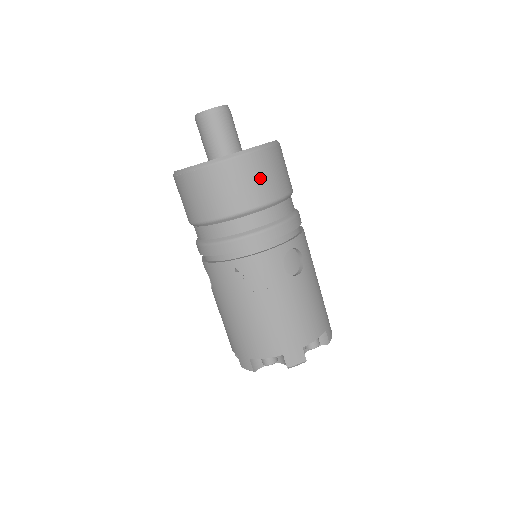
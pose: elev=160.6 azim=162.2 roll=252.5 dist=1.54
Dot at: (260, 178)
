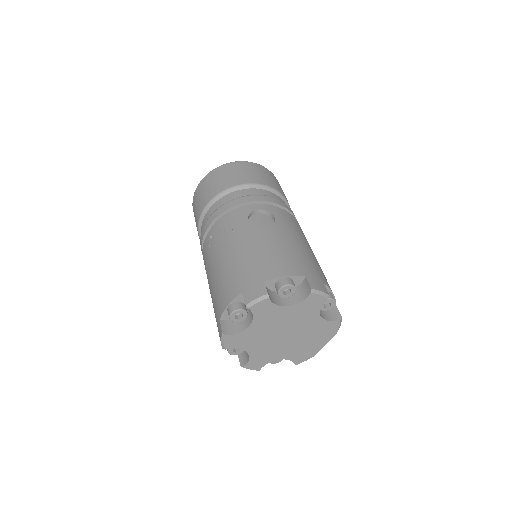
Dot at: (234, 173)
